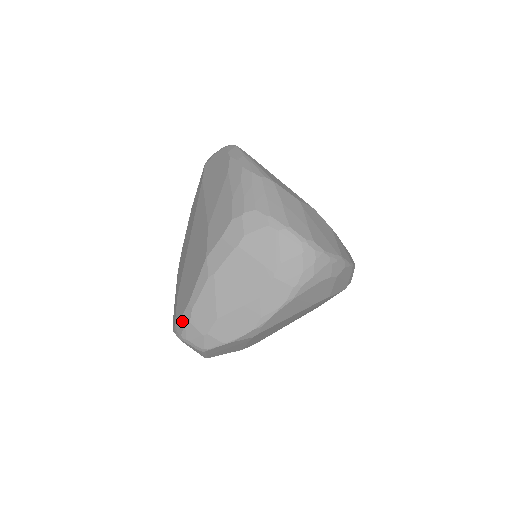
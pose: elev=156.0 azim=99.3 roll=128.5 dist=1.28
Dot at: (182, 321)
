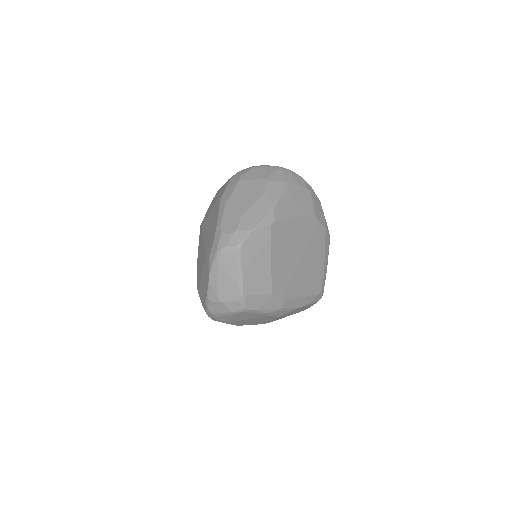
Dot at: (215, 241)
